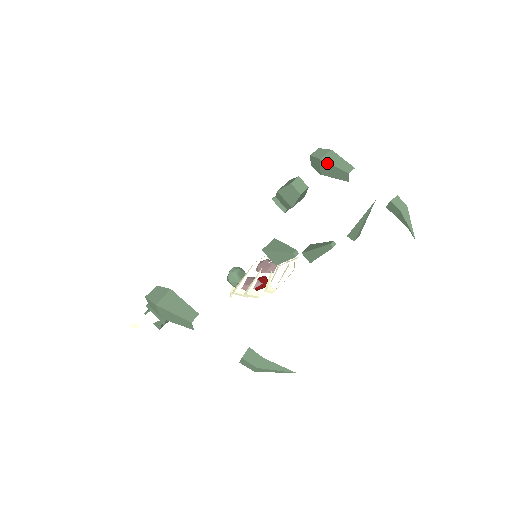
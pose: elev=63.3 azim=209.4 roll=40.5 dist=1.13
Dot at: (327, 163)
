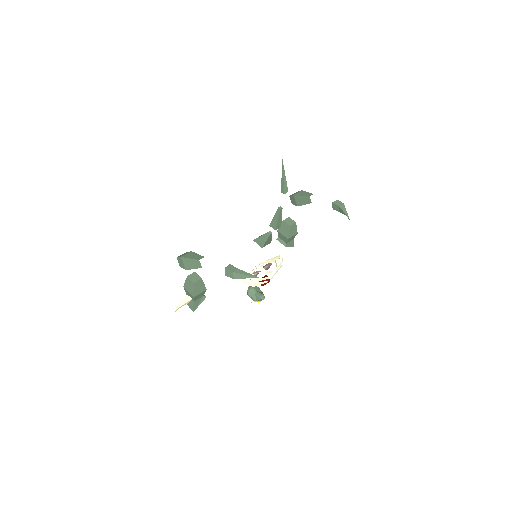
Dot at: (297, 195)
